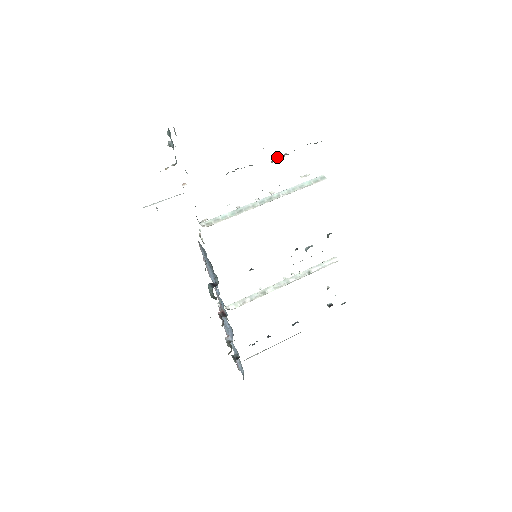
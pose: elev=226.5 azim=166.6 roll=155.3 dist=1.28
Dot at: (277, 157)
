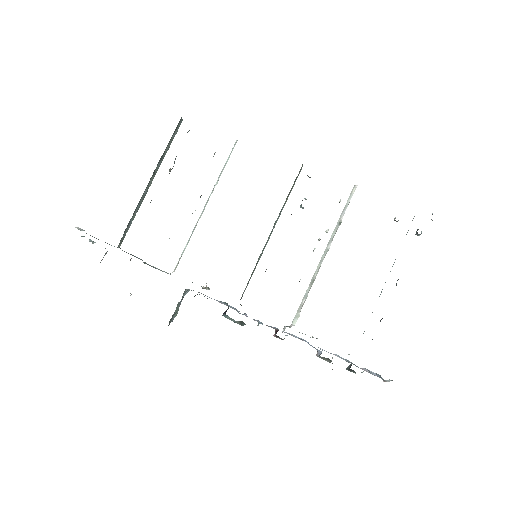
Dot at: (170, 168)
